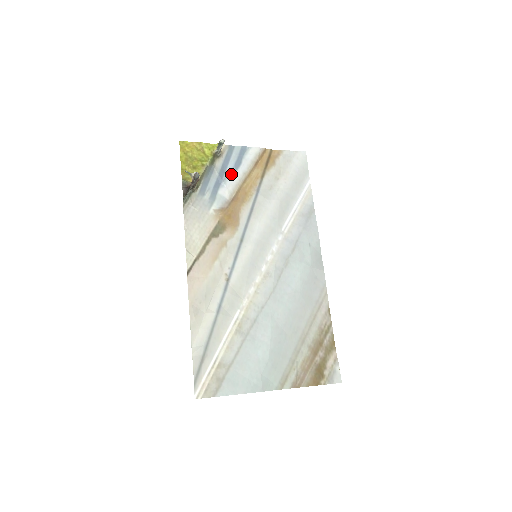
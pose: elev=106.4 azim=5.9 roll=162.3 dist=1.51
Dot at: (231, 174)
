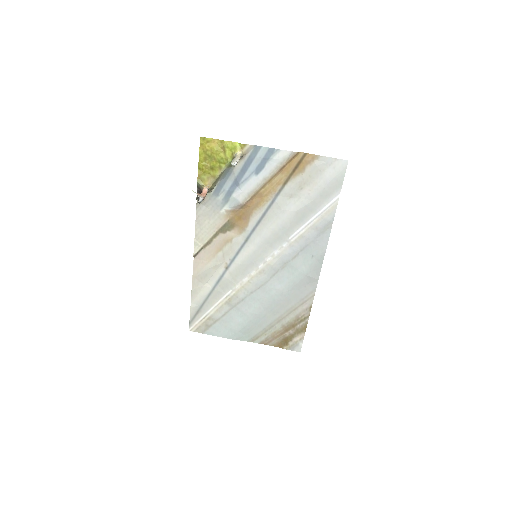
Dot at: (250, 178)
